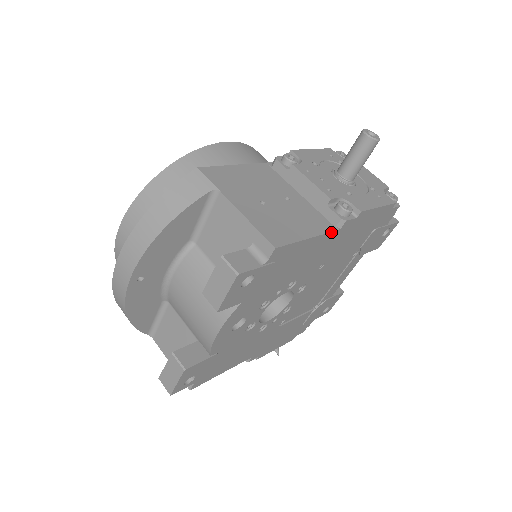
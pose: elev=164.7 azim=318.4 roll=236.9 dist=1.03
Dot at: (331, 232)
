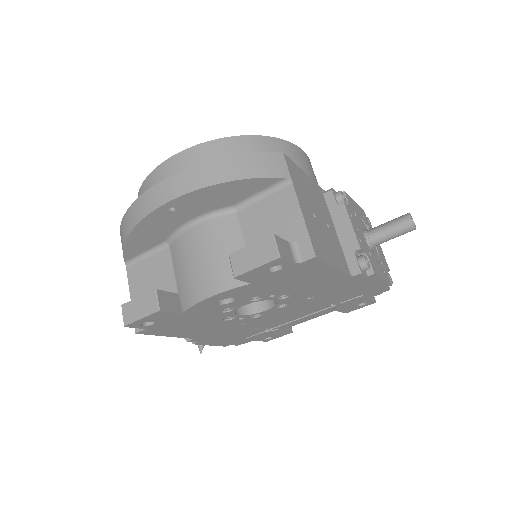
Dot at: (347, 274)
